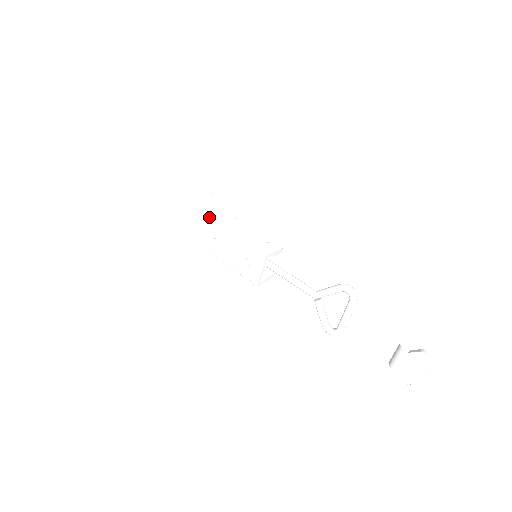
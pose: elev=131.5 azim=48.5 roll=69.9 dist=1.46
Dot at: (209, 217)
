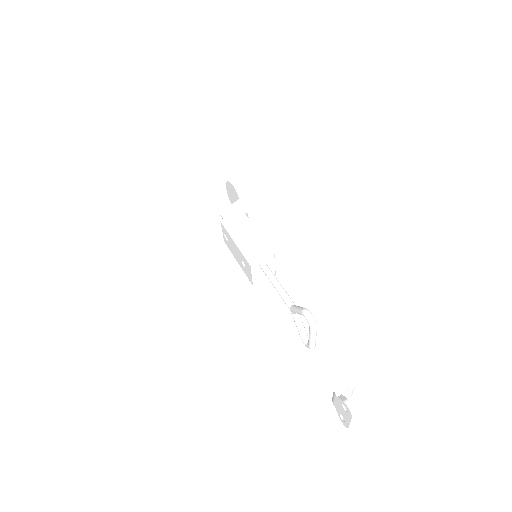
Dot at: (221, 213)
